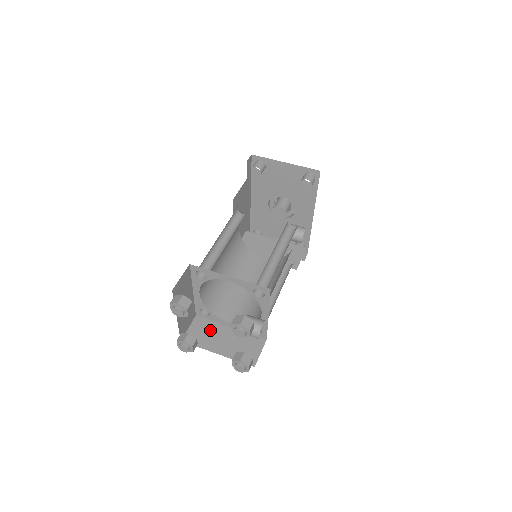
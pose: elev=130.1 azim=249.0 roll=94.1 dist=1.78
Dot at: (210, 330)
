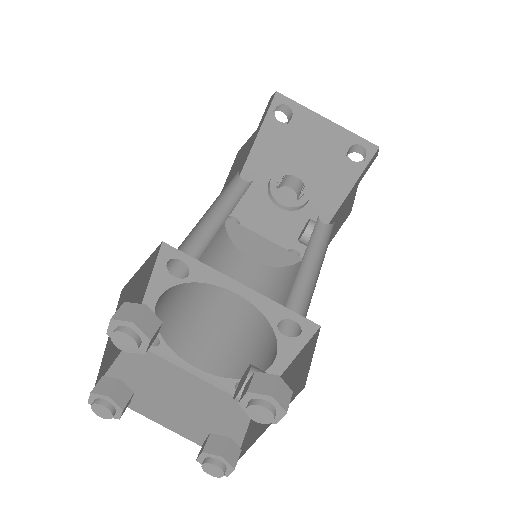
Dot at: (154, 374)
